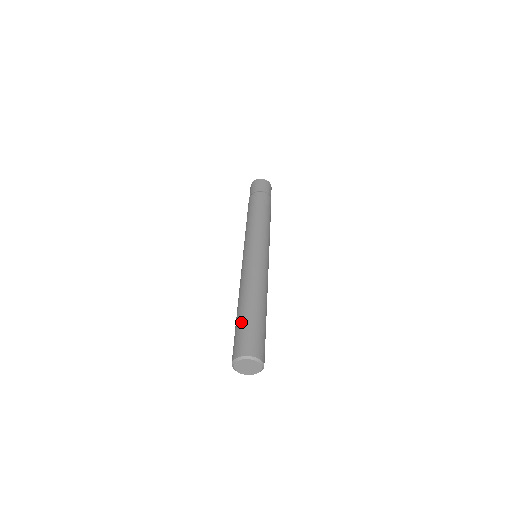
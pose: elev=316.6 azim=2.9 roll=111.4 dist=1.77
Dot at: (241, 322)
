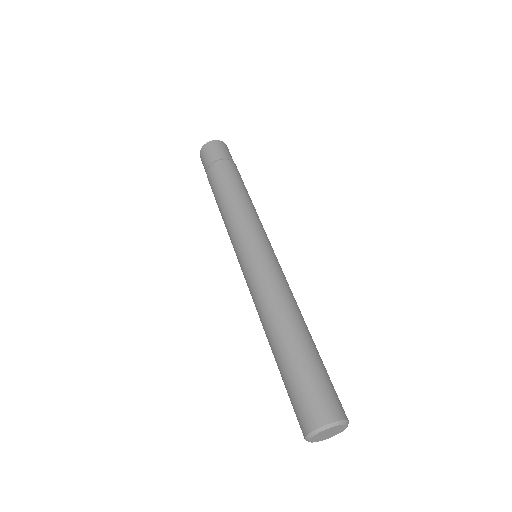
Dot at: (284, 377)
